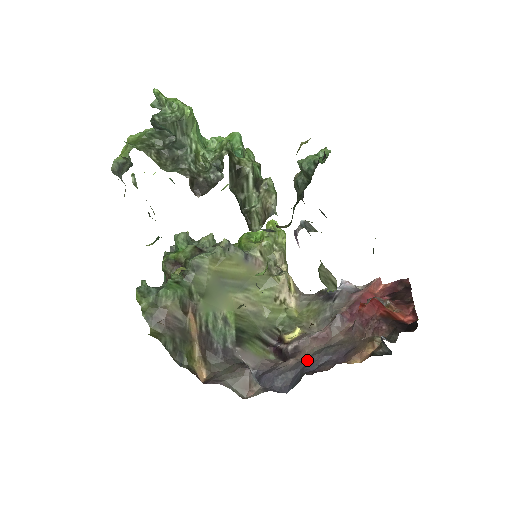
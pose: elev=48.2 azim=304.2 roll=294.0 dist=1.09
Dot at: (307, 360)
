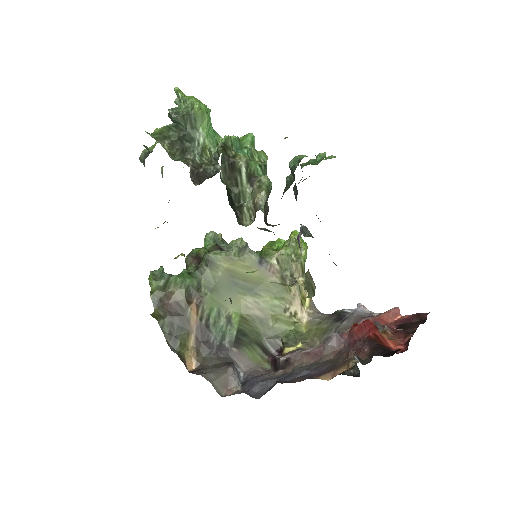
Dot at: (291, 372)
